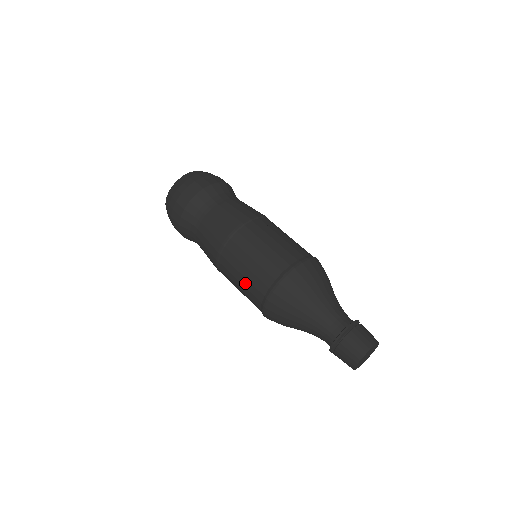
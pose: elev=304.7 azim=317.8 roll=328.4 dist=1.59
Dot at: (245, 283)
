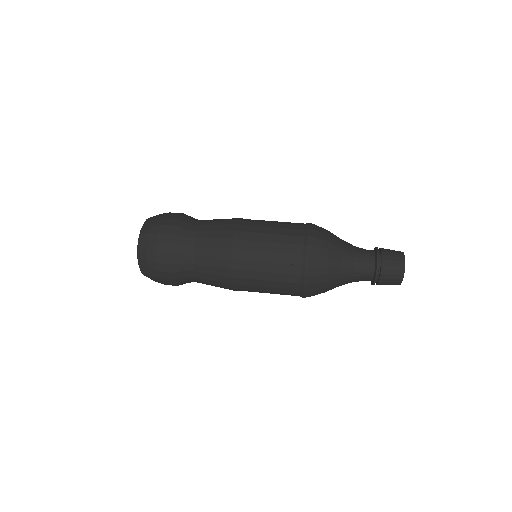
Dot at: (278, 239)
